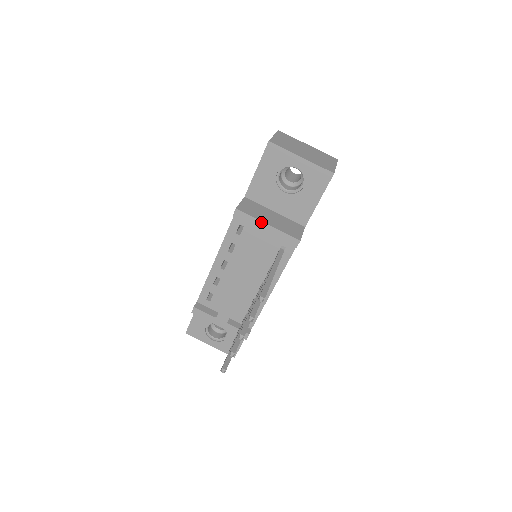
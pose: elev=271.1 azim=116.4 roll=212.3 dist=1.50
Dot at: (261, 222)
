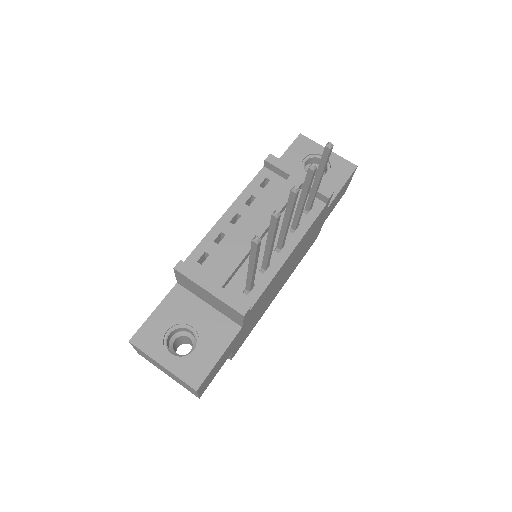
Dot at: (294, 169)
